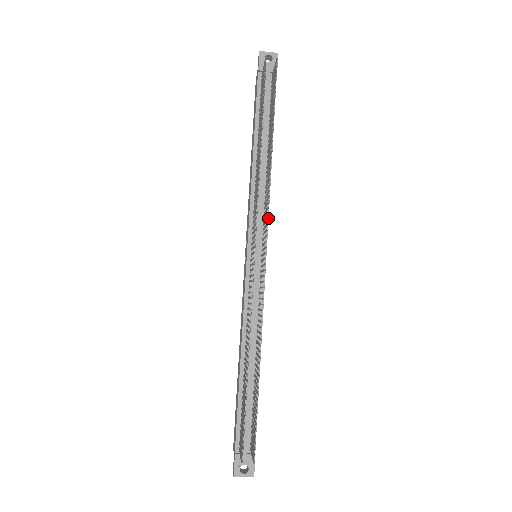
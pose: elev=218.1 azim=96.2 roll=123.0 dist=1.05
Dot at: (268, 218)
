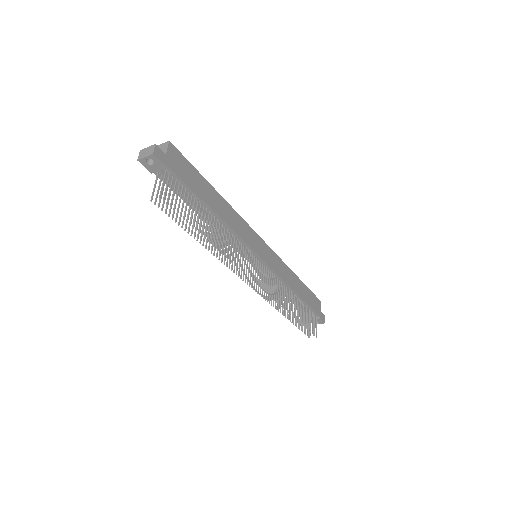
Dot at: occluded
